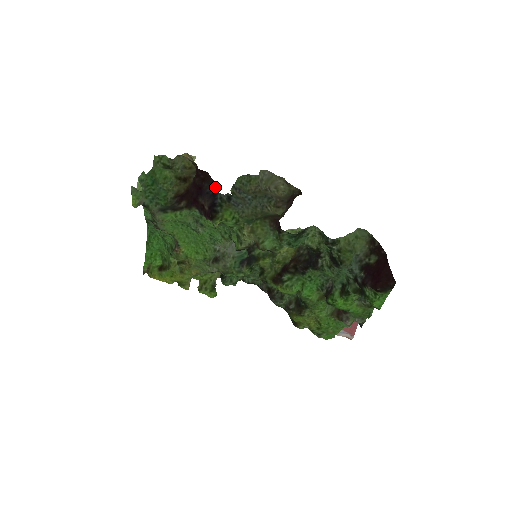
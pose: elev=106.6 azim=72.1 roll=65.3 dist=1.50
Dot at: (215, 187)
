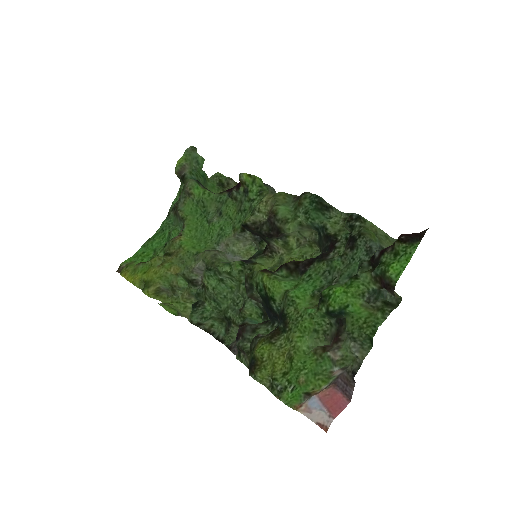
Dot at: occluded
